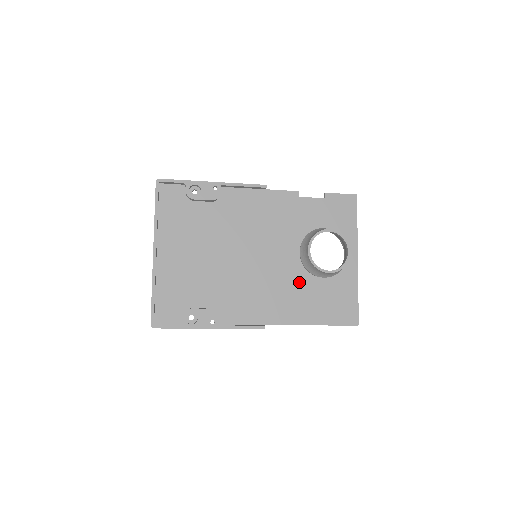
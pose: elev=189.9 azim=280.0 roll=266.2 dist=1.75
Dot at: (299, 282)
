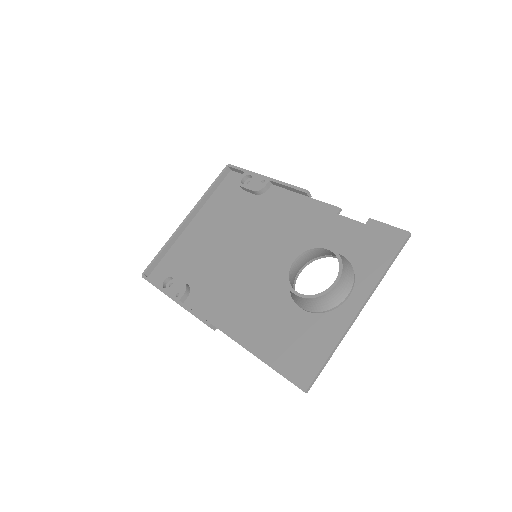
Dot at: (276, 301)
